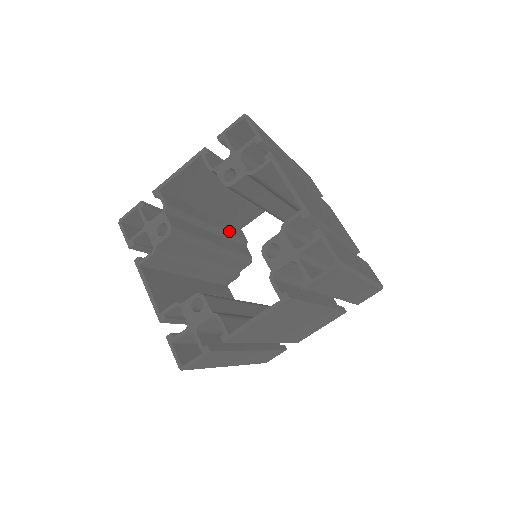
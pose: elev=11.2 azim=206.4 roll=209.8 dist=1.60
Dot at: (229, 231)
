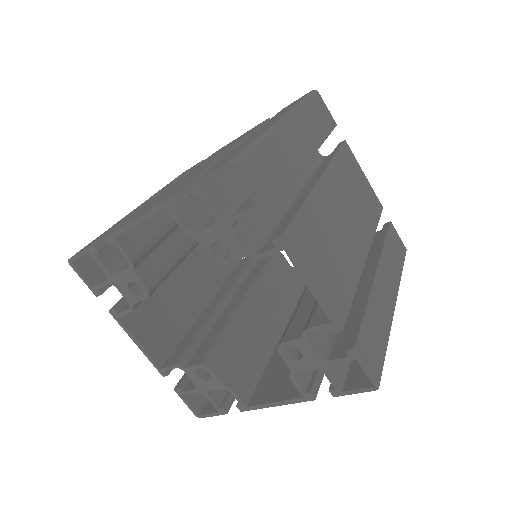
Dot at: occluded
